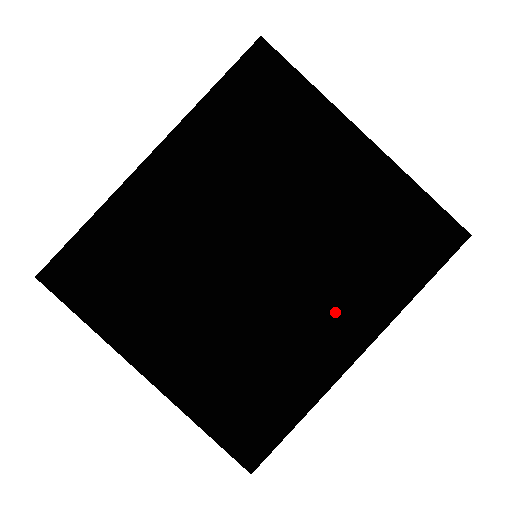
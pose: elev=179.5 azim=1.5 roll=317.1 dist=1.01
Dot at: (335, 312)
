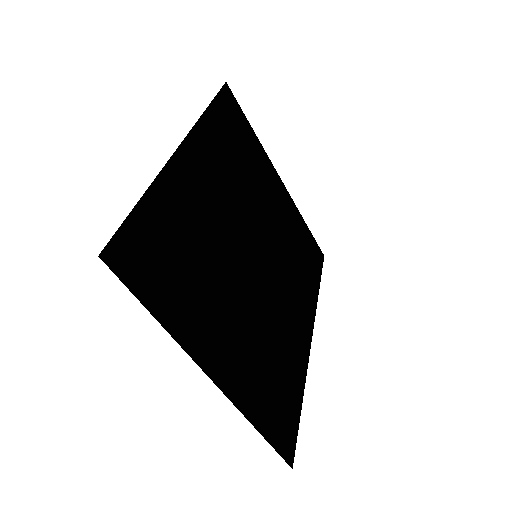
Dot at: (296, 306)
